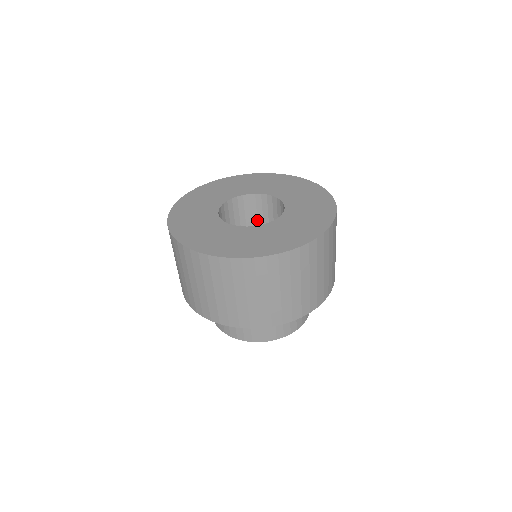
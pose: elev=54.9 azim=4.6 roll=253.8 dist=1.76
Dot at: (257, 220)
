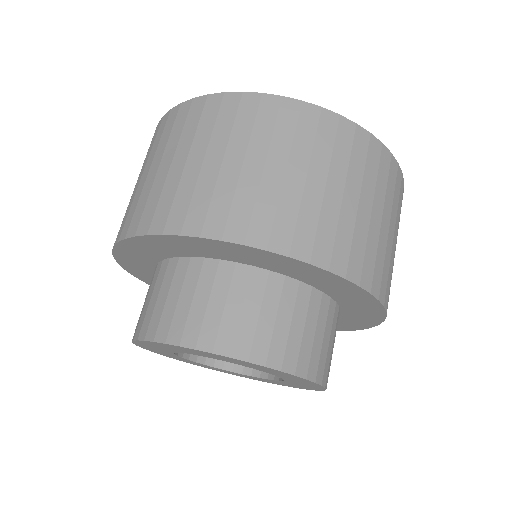
Dot at: occluded
